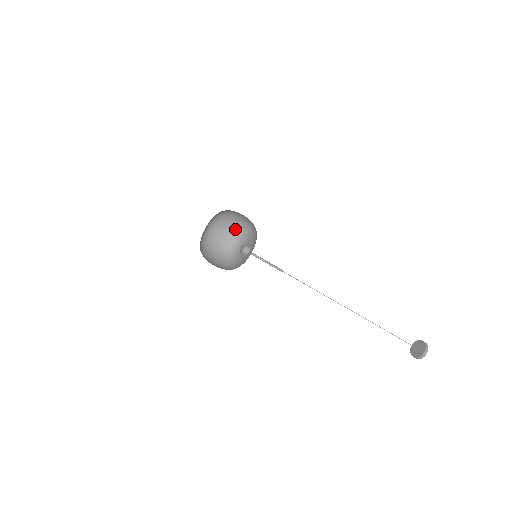
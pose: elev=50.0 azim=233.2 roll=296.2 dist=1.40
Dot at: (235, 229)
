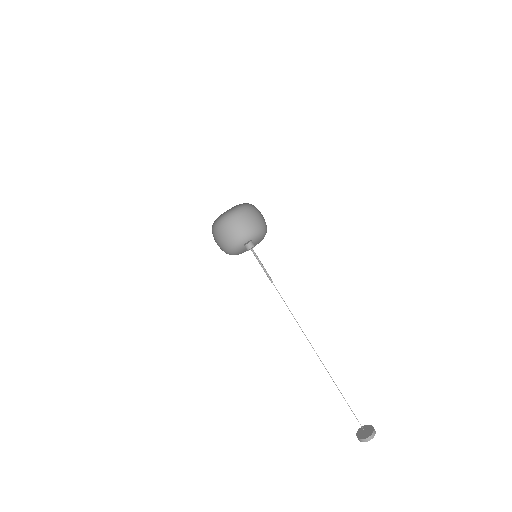
Dot at: (254, 226)
